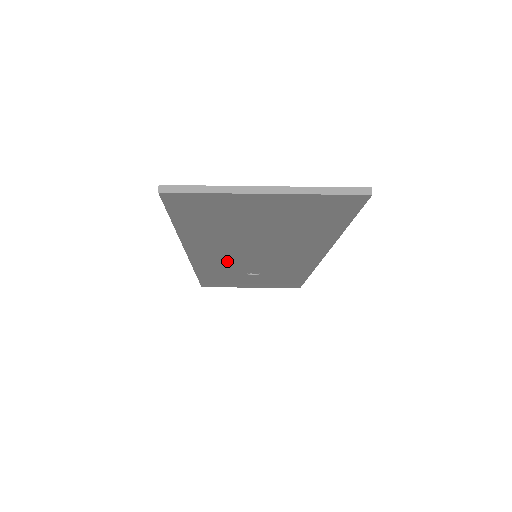
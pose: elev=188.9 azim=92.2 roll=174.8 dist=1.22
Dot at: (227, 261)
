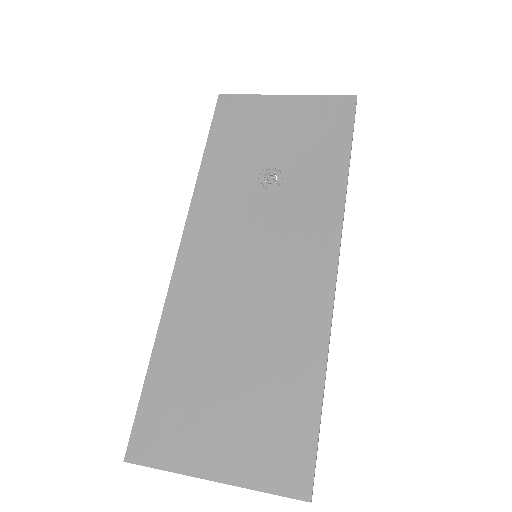
Dot at: (226, 238)
